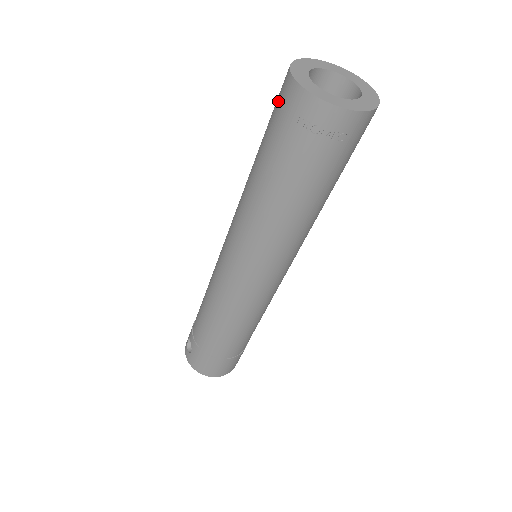
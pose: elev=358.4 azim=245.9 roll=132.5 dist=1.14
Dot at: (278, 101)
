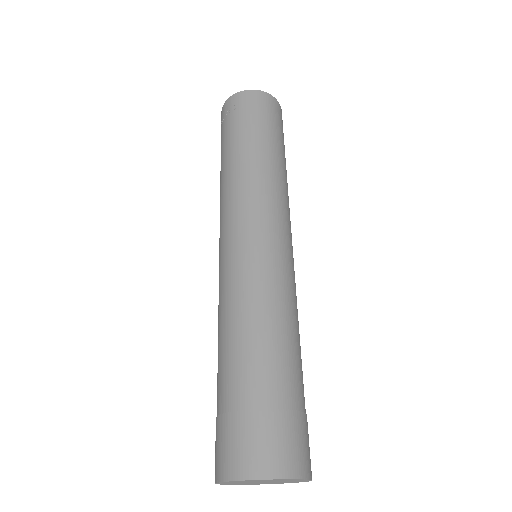
Dot at: occluded
